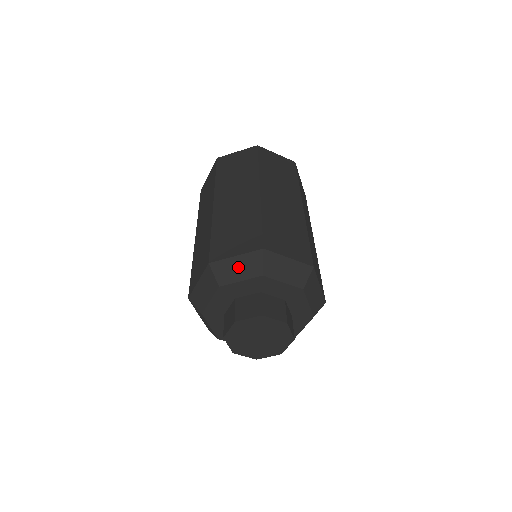
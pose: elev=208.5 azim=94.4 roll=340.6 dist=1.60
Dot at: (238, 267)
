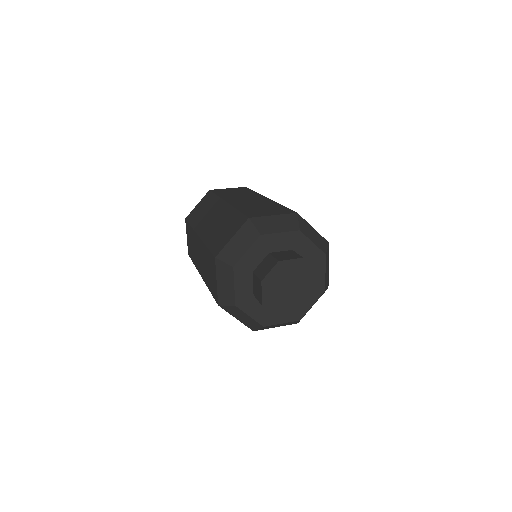
Dot at: (277, 223)
